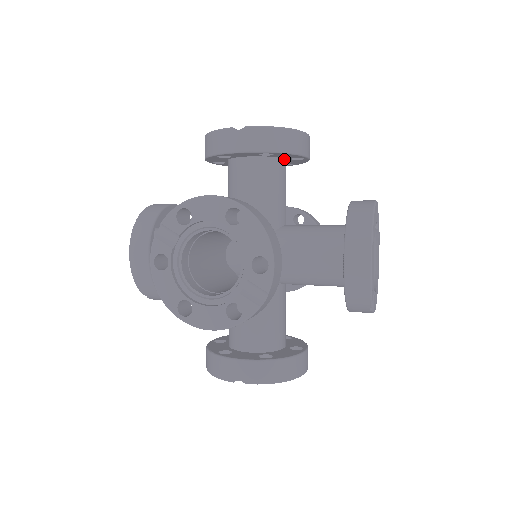
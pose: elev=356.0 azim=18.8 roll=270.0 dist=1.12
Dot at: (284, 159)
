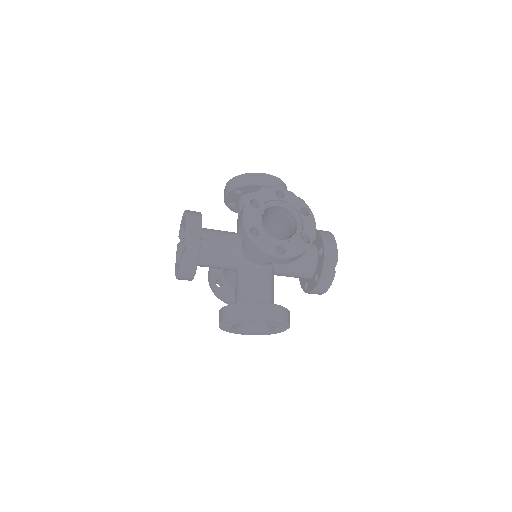
Dot at: occluded
